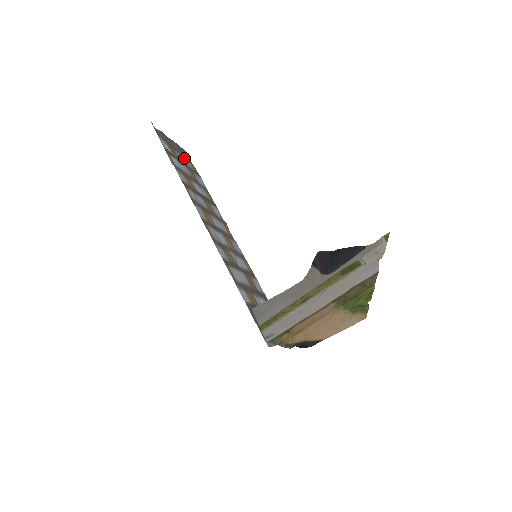
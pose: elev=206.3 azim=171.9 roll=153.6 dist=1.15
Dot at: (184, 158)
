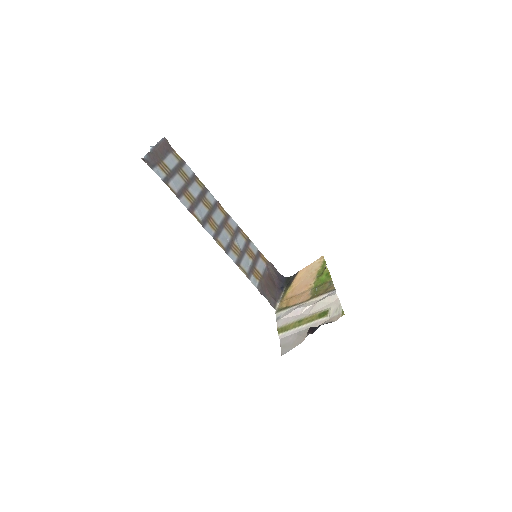
Dot at: (169, 157)
